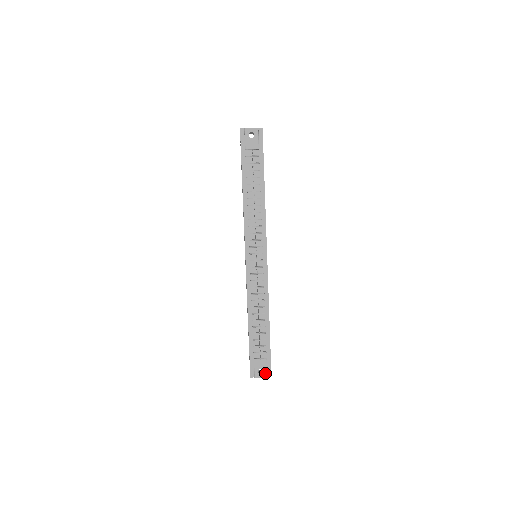
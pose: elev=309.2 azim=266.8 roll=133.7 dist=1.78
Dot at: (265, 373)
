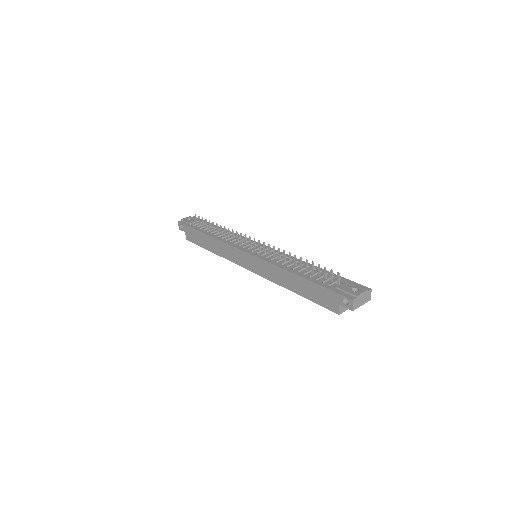
Dot at: (361, 289)
